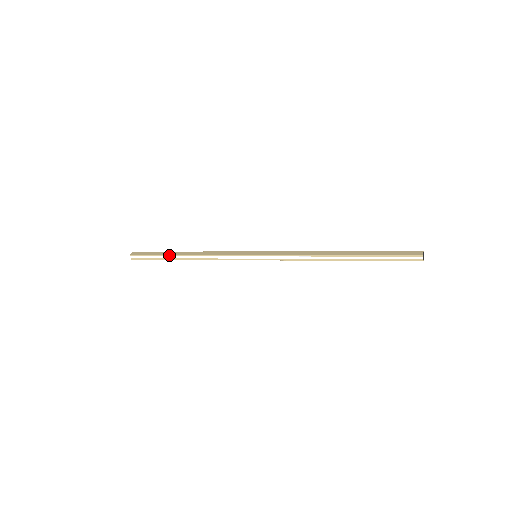
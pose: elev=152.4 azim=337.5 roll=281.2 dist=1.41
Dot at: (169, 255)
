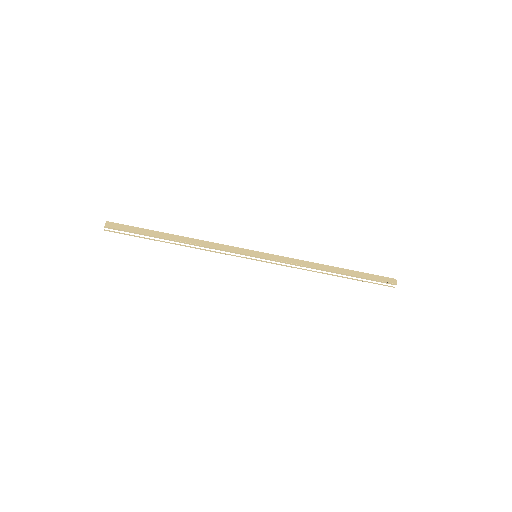
Dot at: (158, 237)
